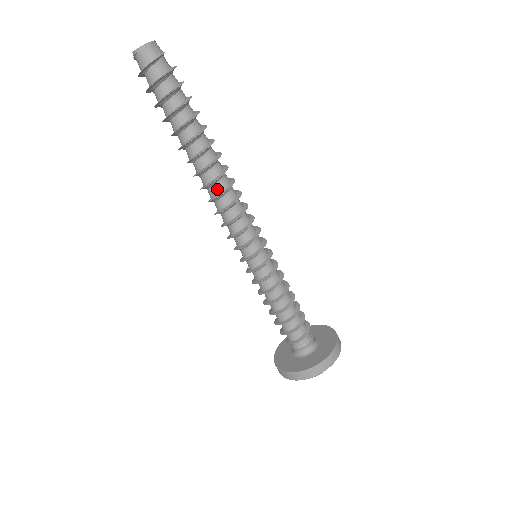
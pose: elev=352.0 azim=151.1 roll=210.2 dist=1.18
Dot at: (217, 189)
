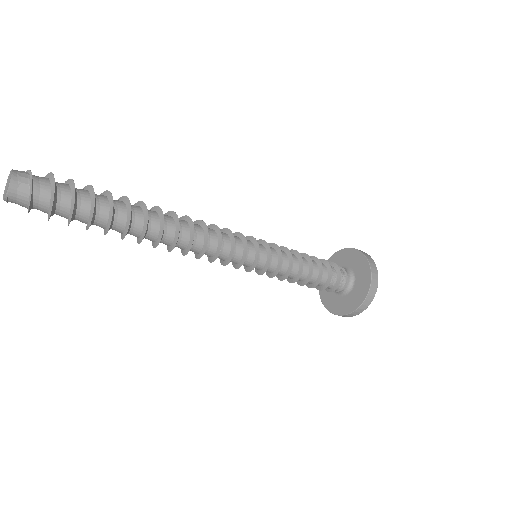
Dot at: (182, 245)
